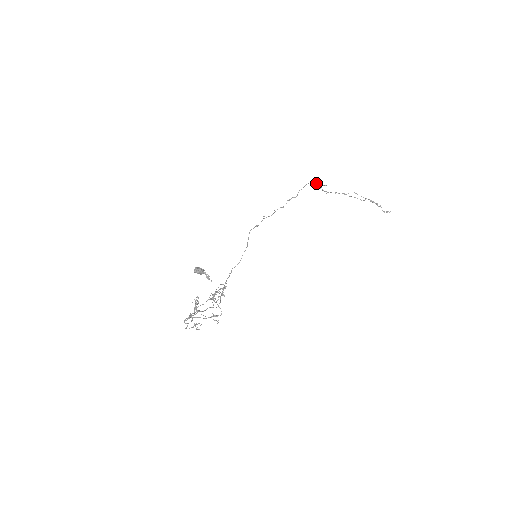
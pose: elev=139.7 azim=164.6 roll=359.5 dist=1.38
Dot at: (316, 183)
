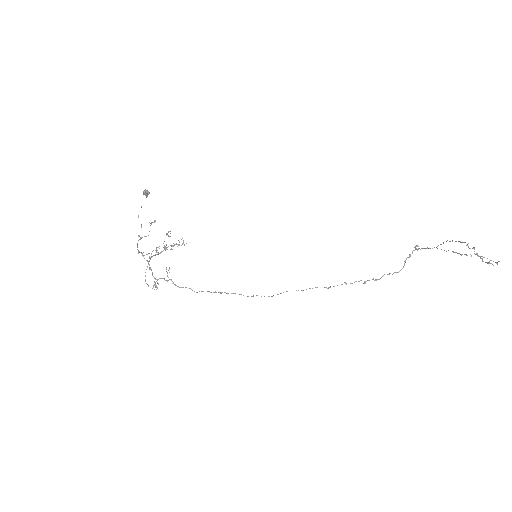
Dot at: (415, 246)
